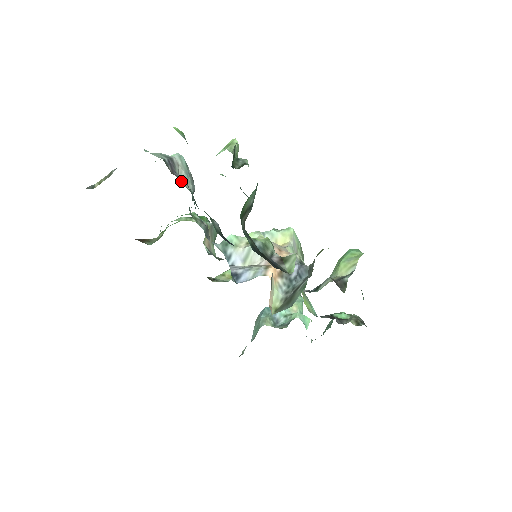
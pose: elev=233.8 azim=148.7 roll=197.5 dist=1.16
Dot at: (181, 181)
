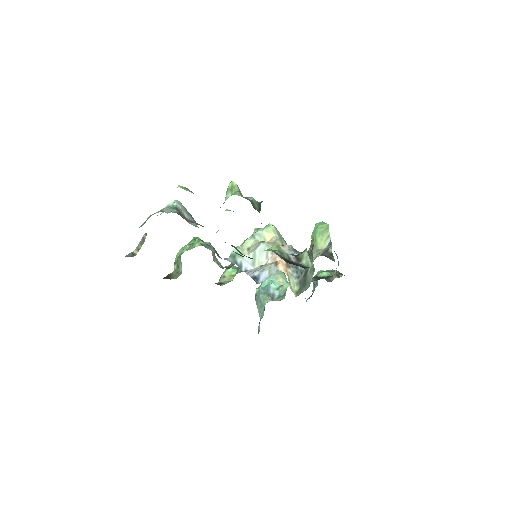
Dot at: occluded
